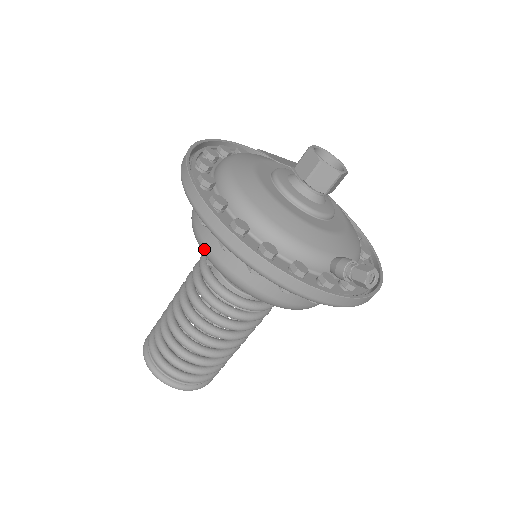
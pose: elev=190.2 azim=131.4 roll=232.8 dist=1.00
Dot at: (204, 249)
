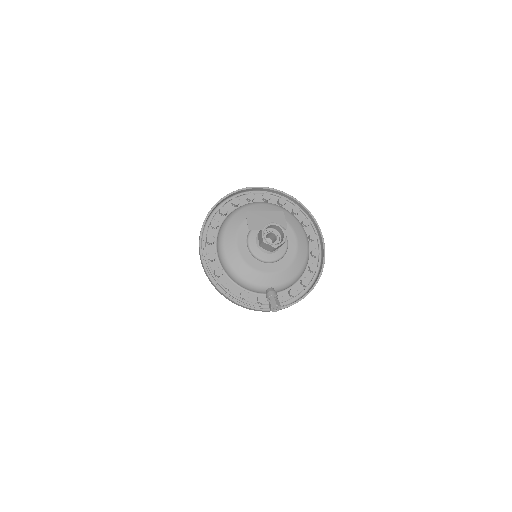
Dot at: occluded
